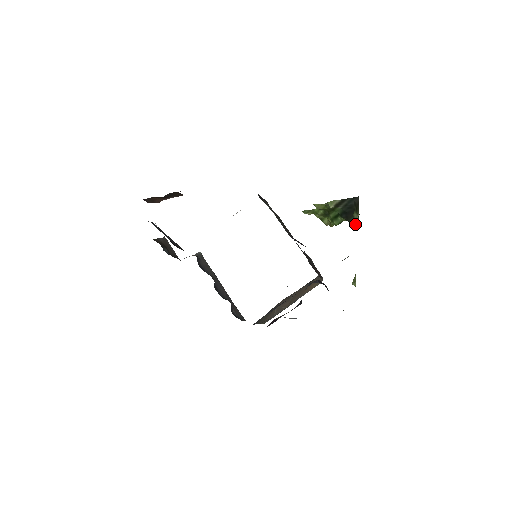
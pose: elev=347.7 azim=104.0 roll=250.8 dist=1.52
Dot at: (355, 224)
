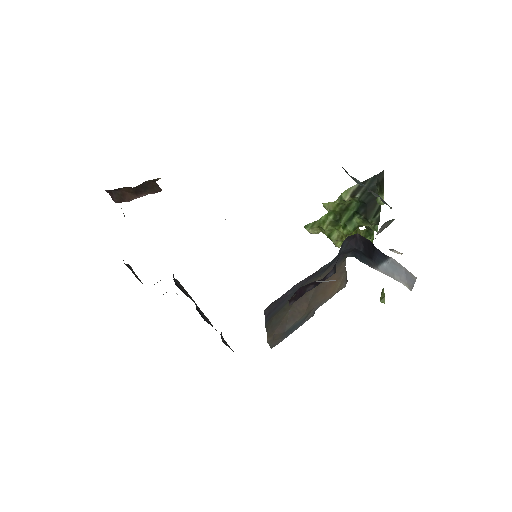
Dot at: occluded
